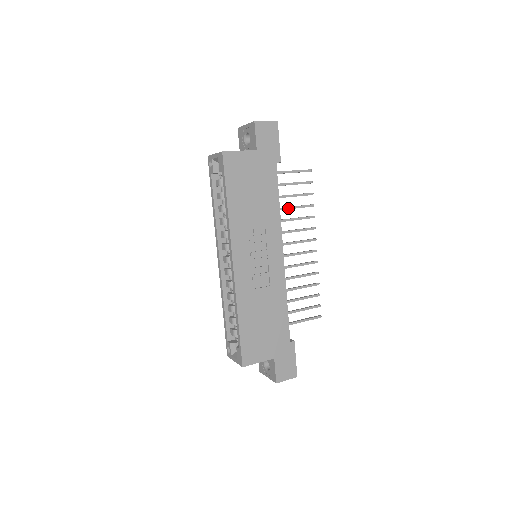
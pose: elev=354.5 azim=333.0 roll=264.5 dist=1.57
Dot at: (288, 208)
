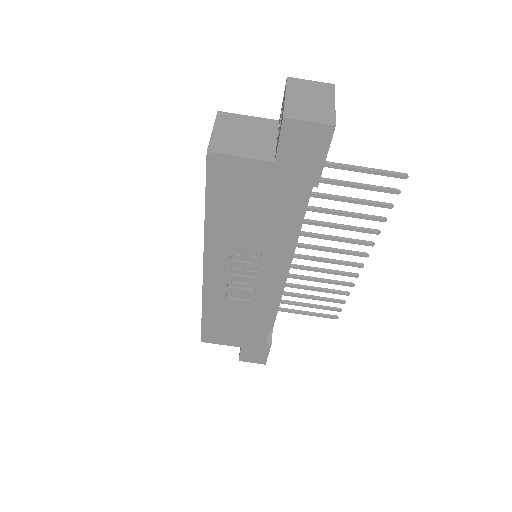
Dot at: (336, 213)
